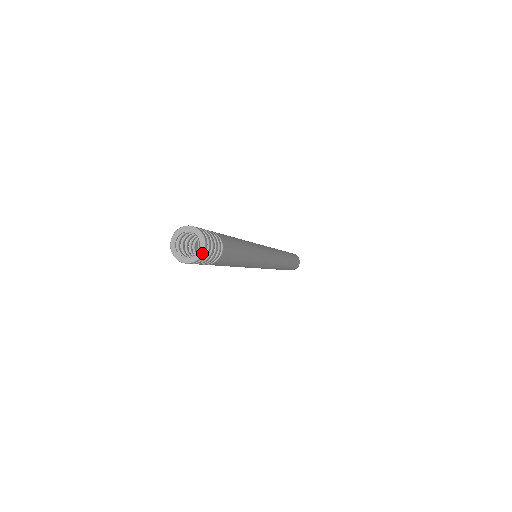
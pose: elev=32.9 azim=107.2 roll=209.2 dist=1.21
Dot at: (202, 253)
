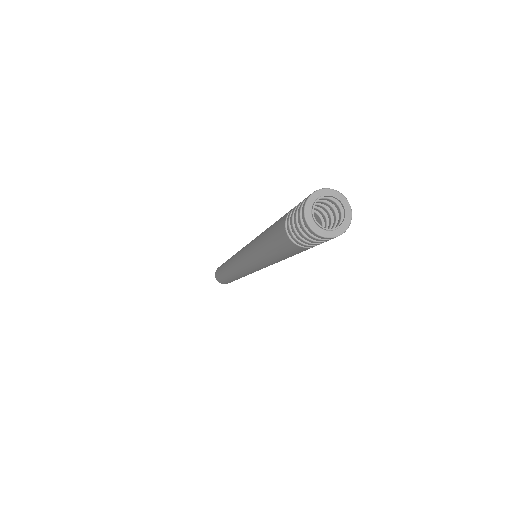
Dot at: (346, 229)
